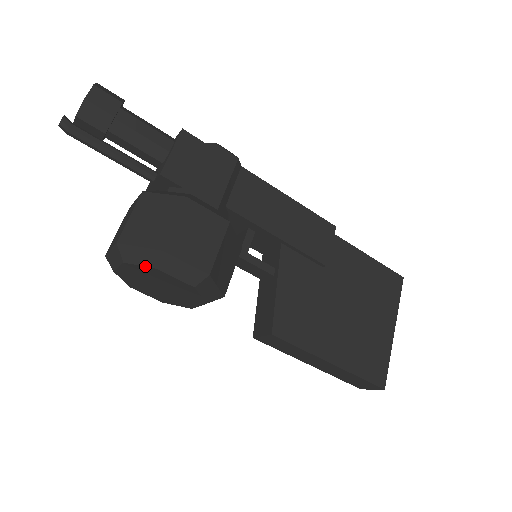
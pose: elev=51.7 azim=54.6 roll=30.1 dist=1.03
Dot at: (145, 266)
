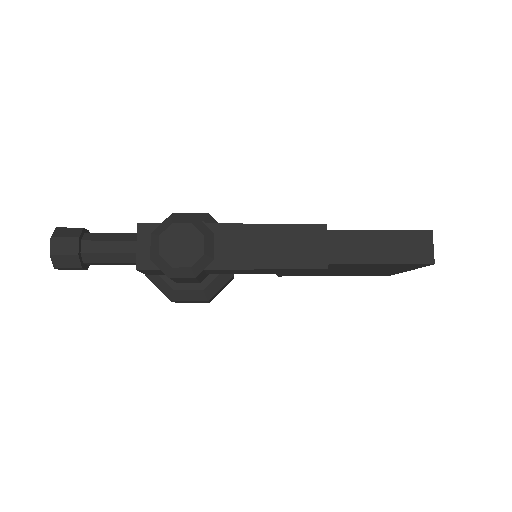
Dot at: occluded
